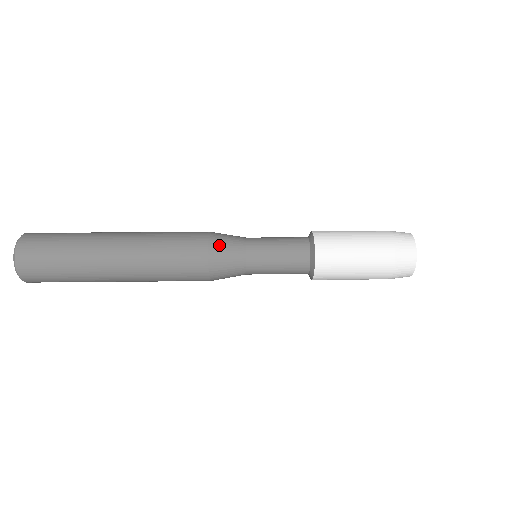
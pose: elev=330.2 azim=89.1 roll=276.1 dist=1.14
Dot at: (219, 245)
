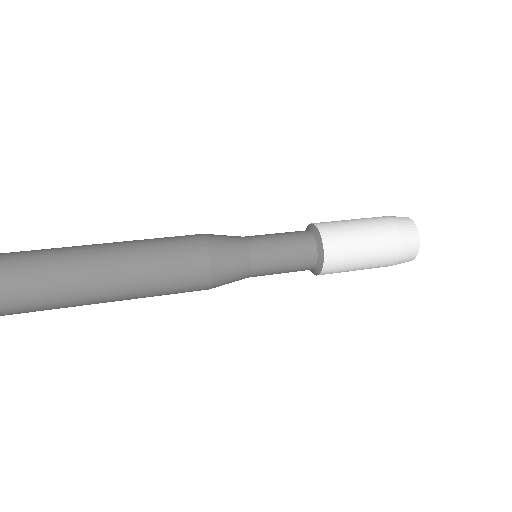
Dot at: (219, 246)
